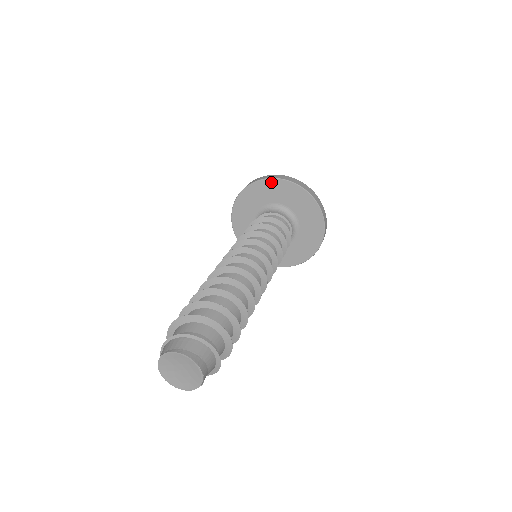
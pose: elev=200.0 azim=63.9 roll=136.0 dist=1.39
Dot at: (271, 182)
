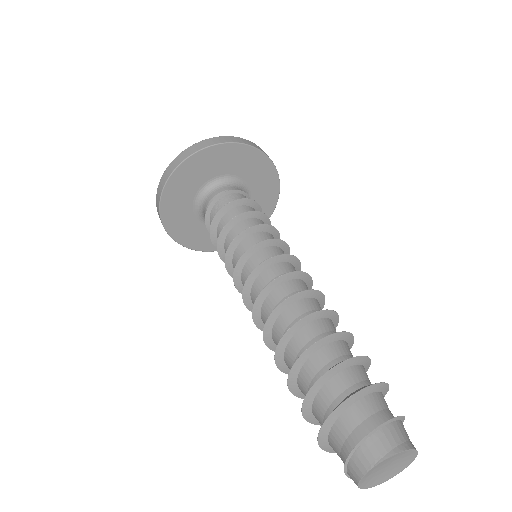
Dot at: (238, 148)
